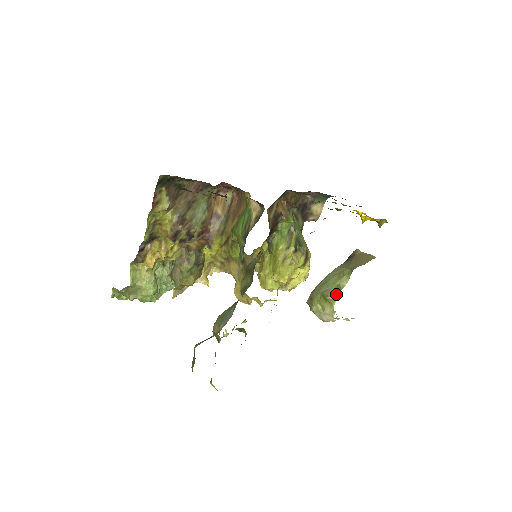
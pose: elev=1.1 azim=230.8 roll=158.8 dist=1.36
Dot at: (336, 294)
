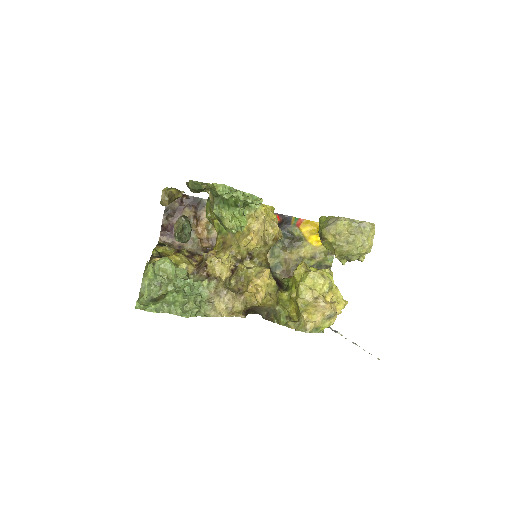
Dot at: occluded
